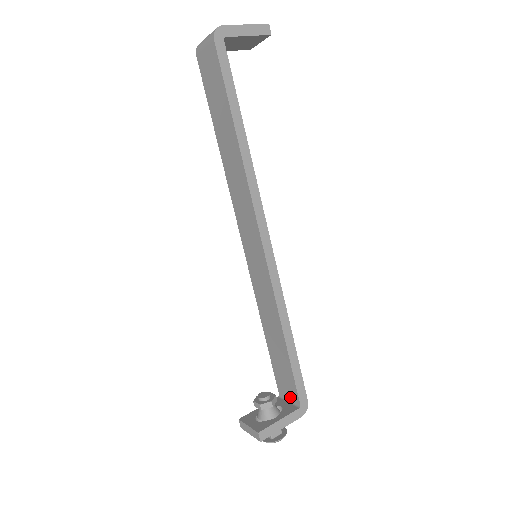
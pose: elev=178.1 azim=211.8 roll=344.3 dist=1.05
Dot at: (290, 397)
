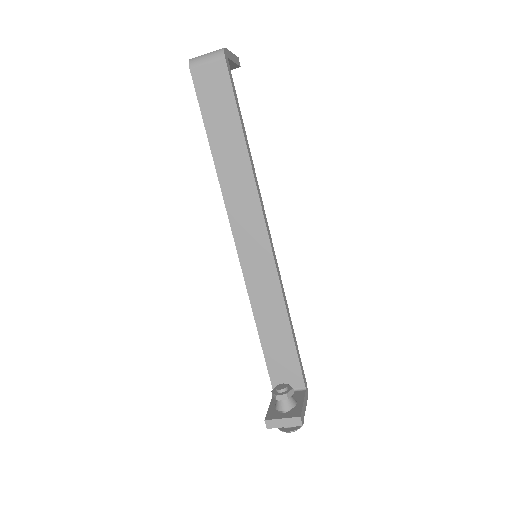
Dot at: (291, 386)
